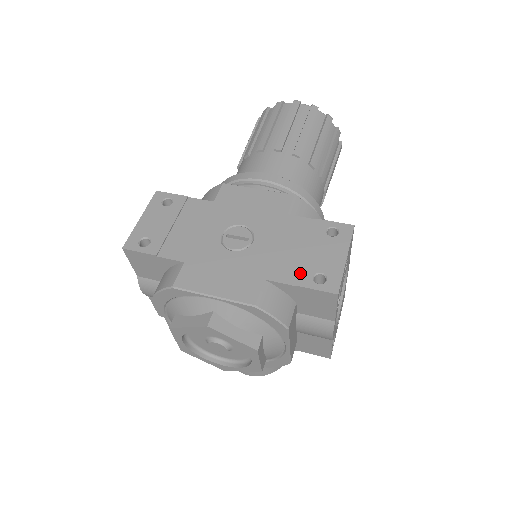
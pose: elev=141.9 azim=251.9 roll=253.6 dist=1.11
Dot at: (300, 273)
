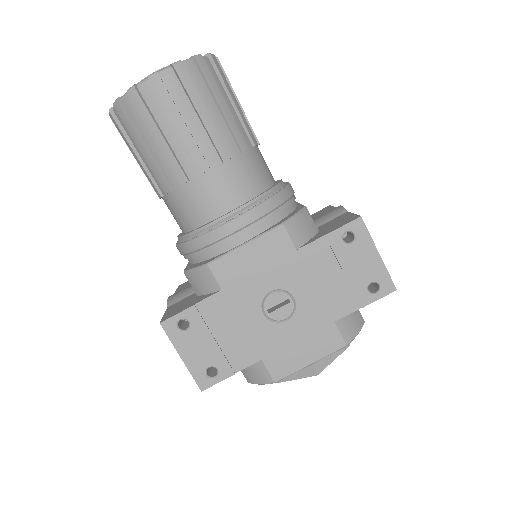
Dot at: (356, 296)
